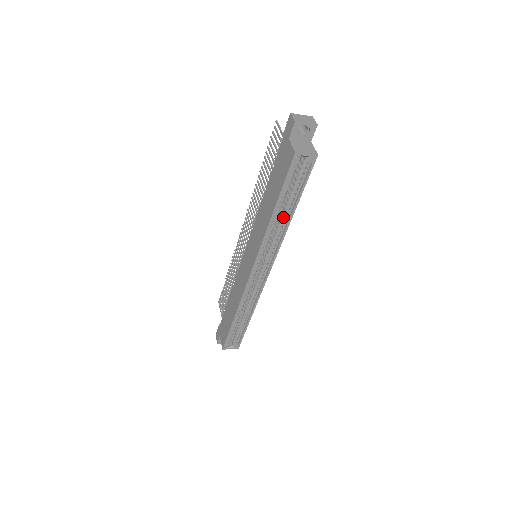
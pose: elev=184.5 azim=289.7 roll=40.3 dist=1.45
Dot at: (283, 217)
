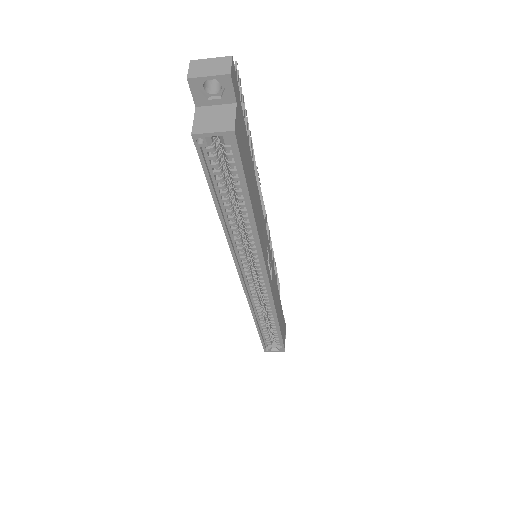
Dot at: (244, 219)
